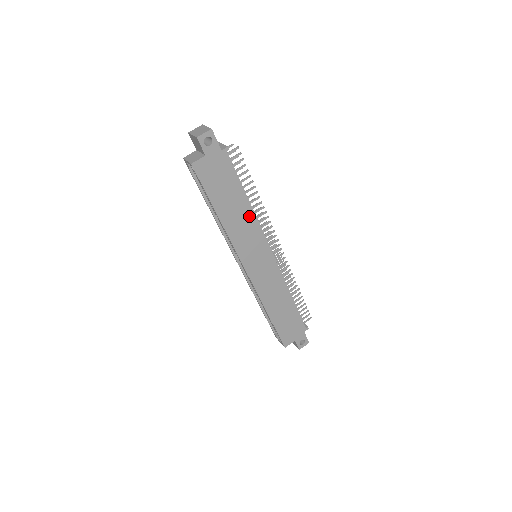
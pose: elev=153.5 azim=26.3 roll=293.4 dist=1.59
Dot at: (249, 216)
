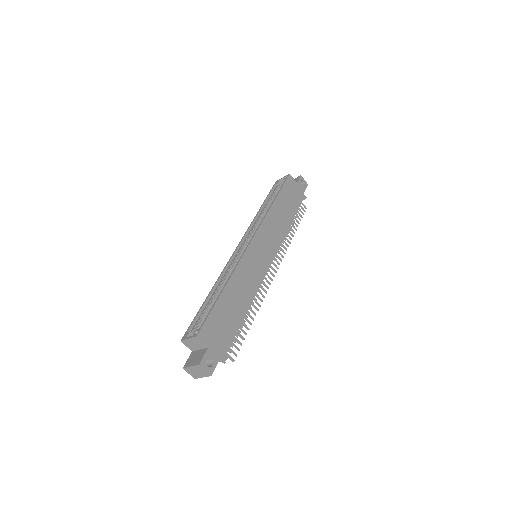
Dot at: (284, 228)
